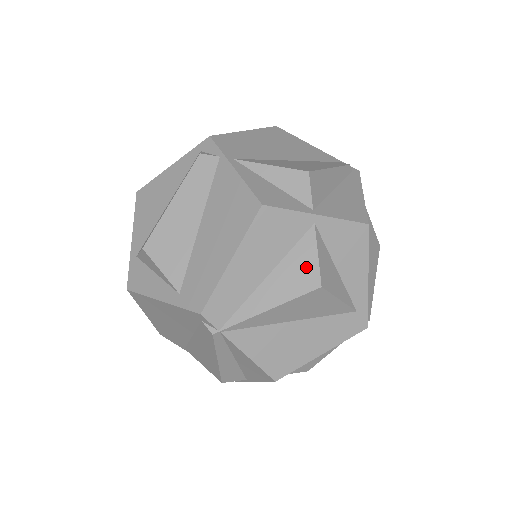
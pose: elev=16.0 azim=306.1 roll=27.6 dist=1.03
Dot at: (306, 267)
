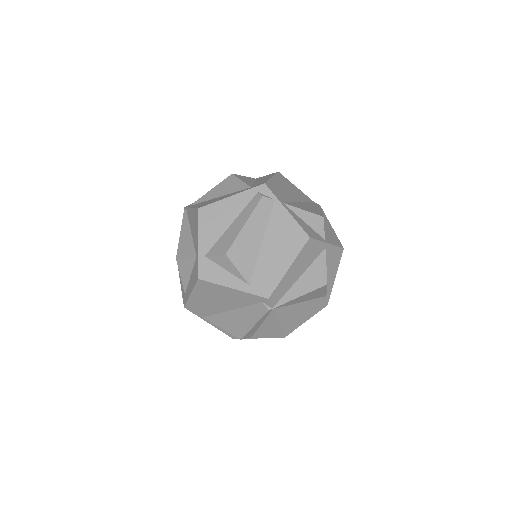
Dot at: (320, 273)
